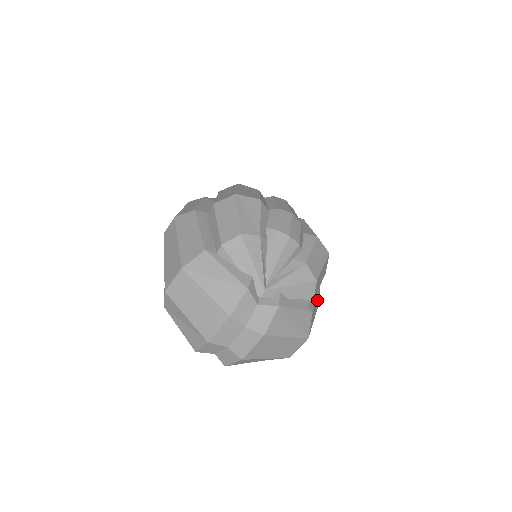
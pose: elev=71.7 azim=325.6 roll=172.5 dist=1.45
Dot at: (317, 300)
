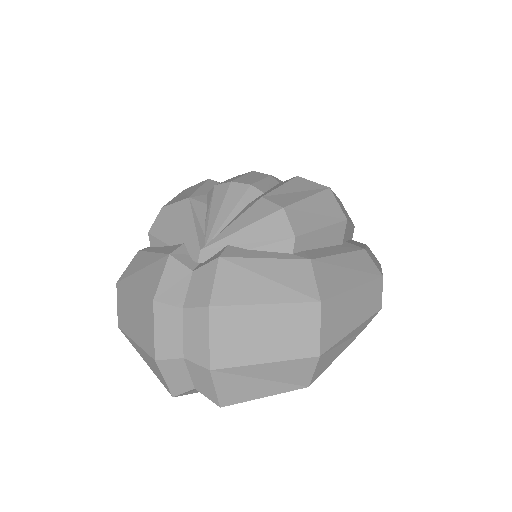
Dot at: (354, 262)
